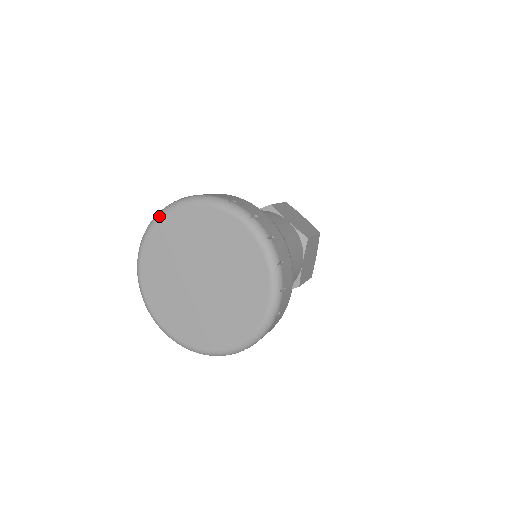
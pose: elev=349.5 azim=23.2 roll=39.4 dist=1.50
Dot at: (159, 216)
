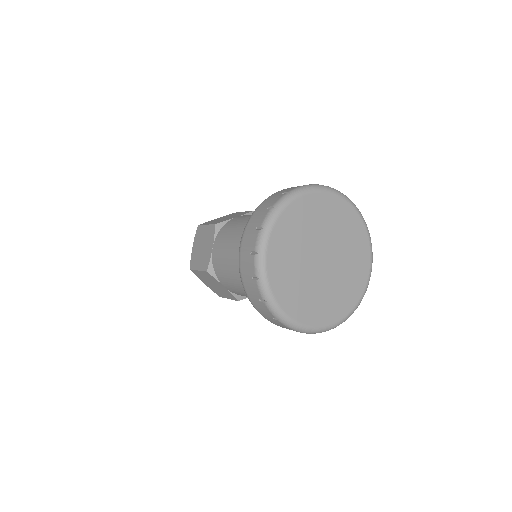
Dot at: (289, 200)
